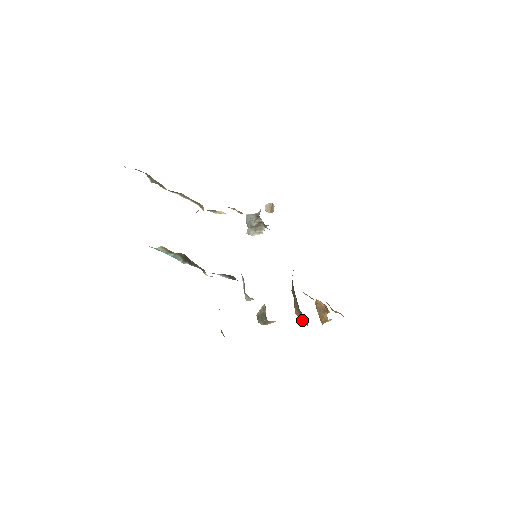
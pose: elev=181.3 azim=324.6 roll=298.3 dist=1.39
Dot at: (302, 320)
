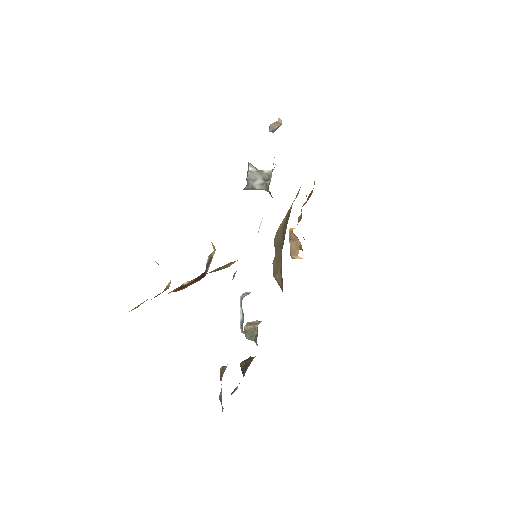
Dot at: (279, 285)
